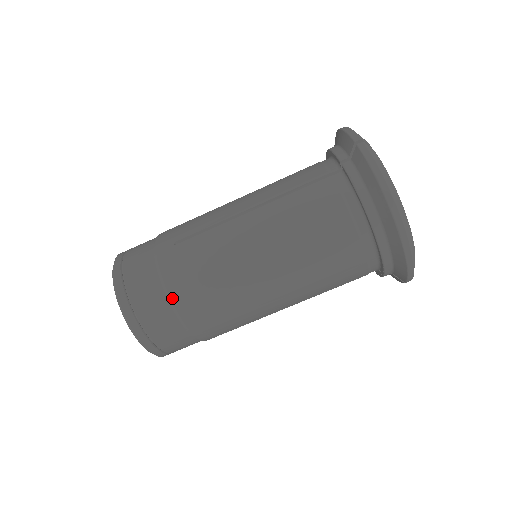
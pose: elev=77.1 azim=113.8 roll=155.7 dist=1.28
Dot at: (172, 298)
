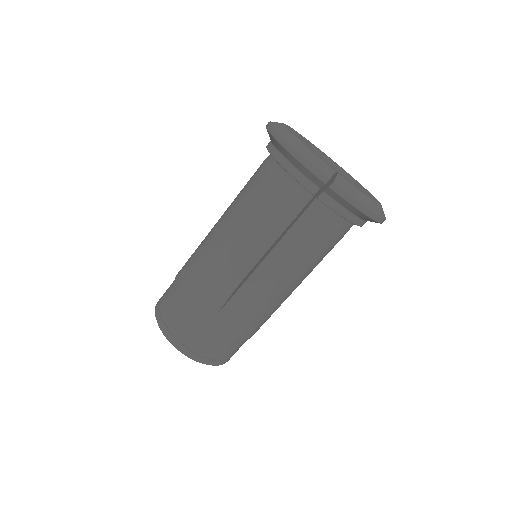
Dot at: (240, 340)
